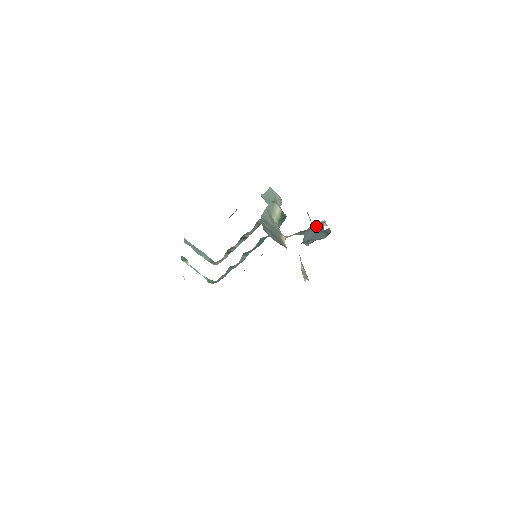
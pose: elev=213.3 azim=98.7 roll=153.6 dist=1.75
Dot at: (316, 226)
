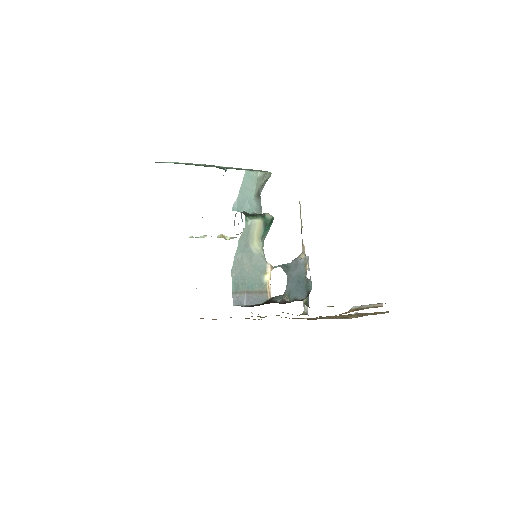
Dot at: (298, 266)
